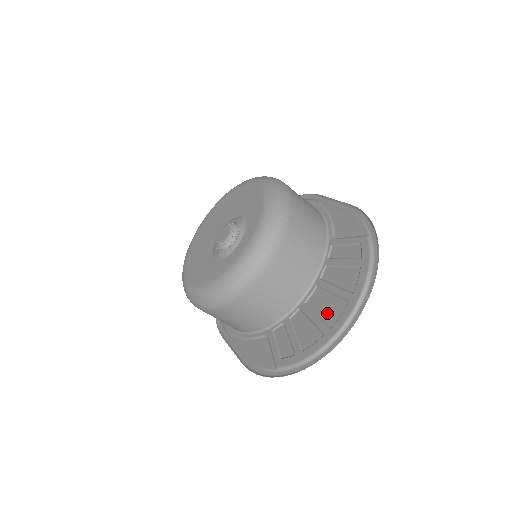
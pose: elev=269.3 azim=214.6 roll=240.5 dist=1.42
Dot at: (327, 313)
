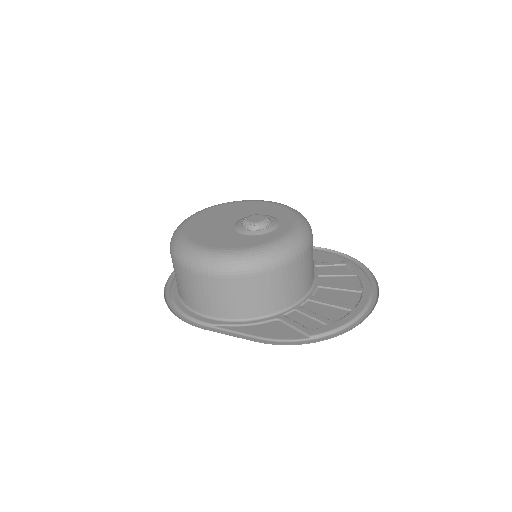
Dot at: (343, 300)
